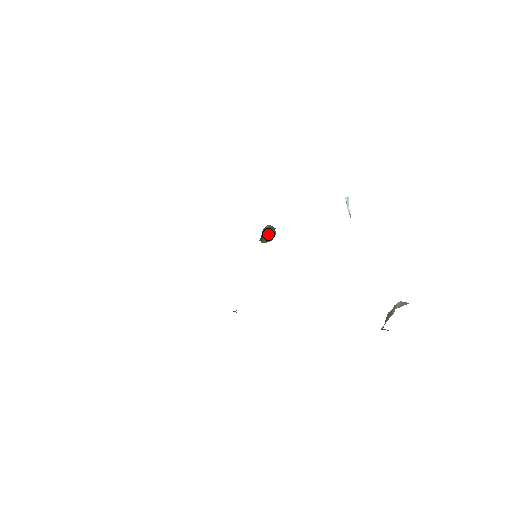
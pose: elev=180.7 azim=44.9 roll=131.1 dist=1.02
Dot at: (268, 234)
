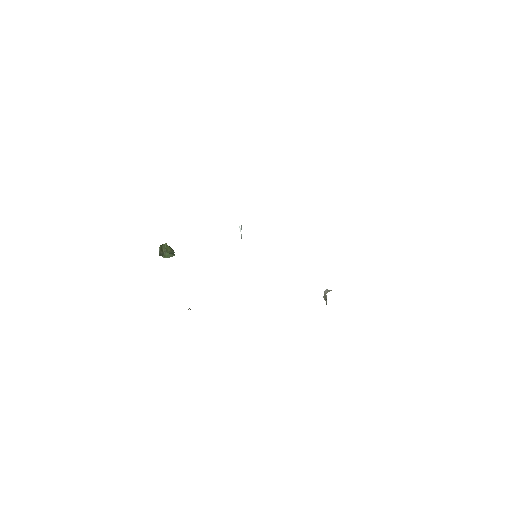
Dot at: (168, 251)
